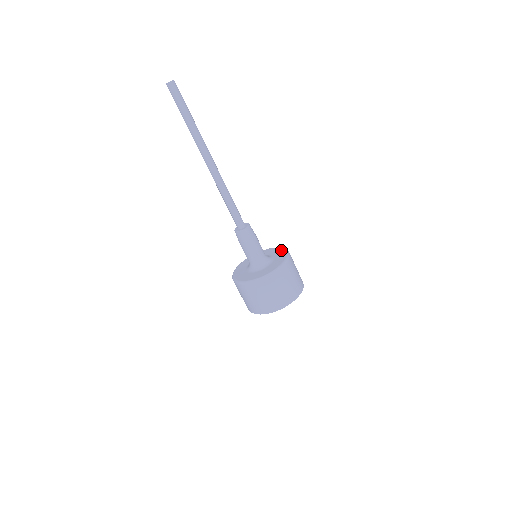
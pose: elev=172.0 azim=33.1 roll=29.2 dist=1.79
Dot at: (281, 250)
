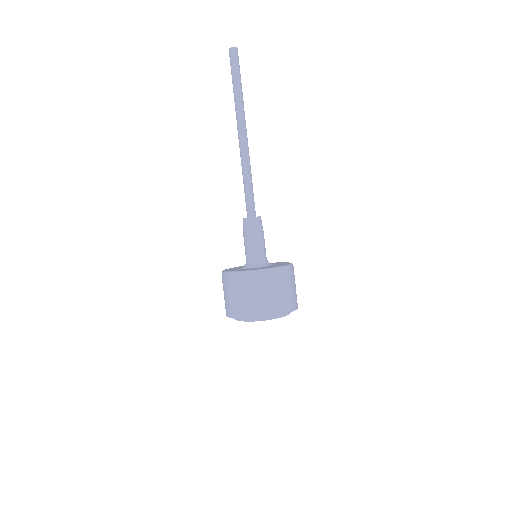
Dot at: (278, 262)
